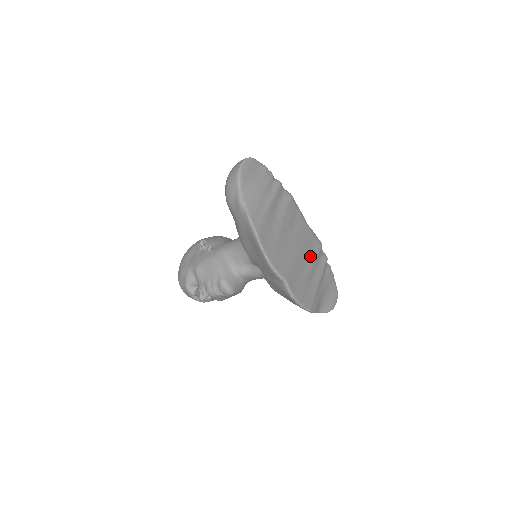
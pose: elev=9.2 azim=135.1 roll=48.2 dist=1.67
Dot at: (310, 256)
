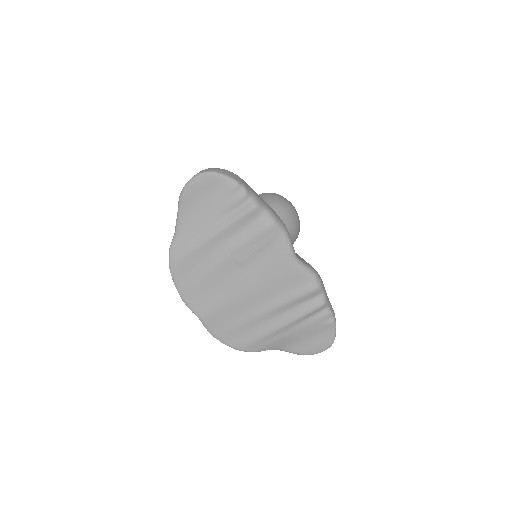
Dot at: (274, 299)
